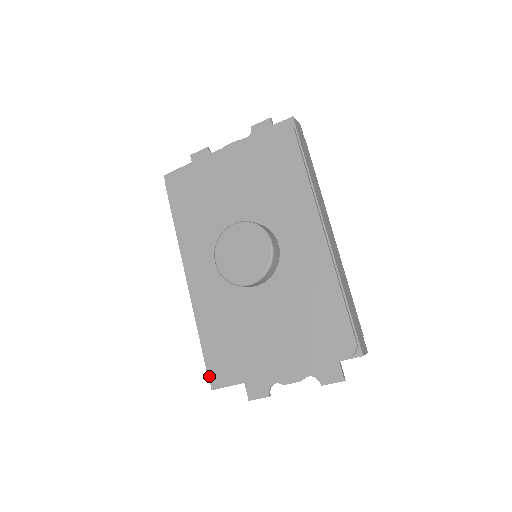
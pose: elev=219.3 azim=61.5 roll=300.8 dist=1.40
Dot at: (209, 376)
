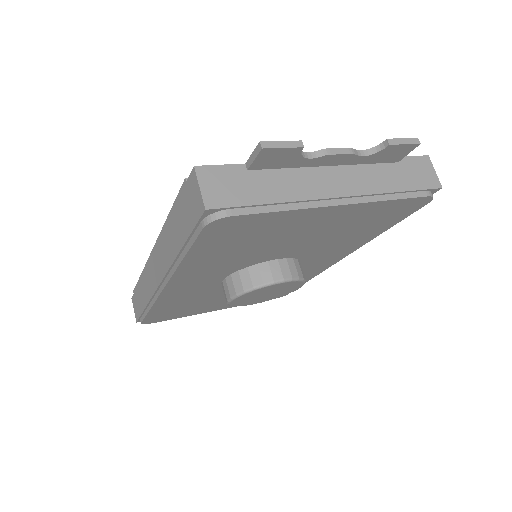
Dot at: (143, 323)
